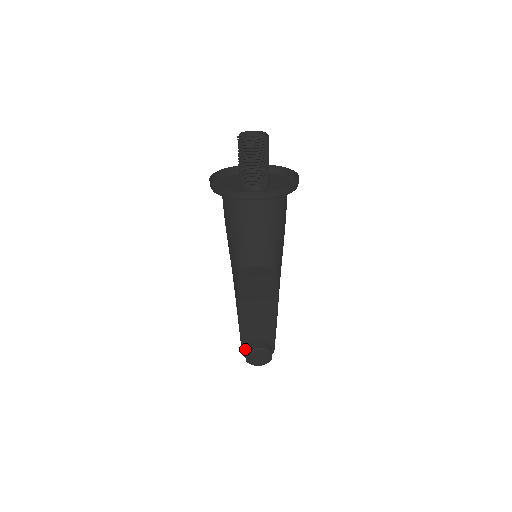
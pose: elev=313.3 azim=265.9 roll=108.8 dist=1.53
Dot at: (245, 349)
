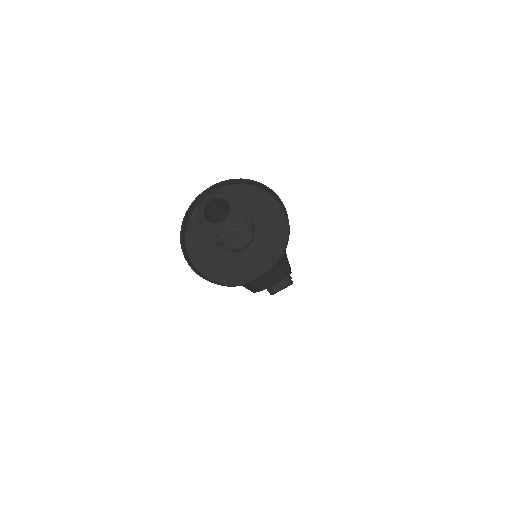
Dot at: (267, 289)
